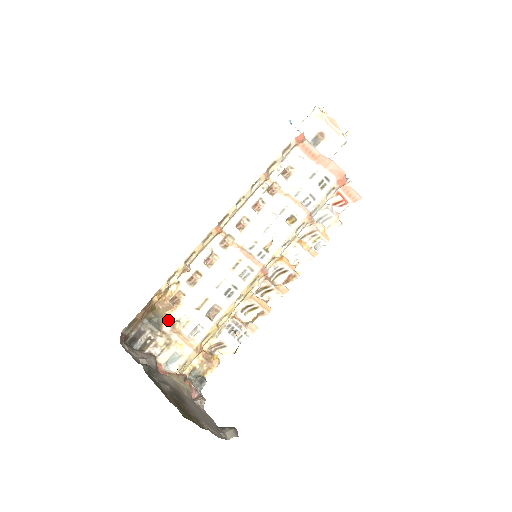
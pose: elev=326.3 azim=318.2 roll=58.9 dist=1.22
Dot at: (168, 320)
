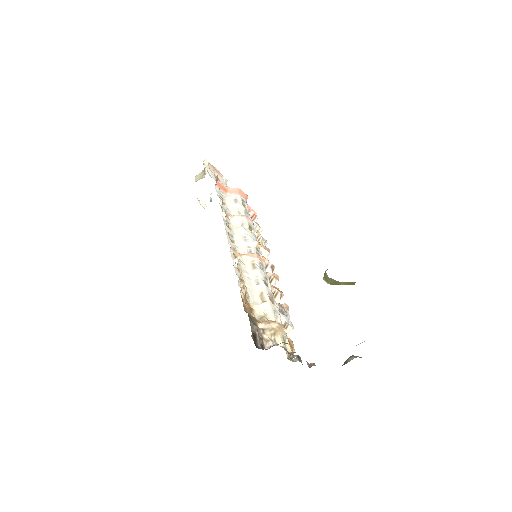
Dot at: (256, 320)
